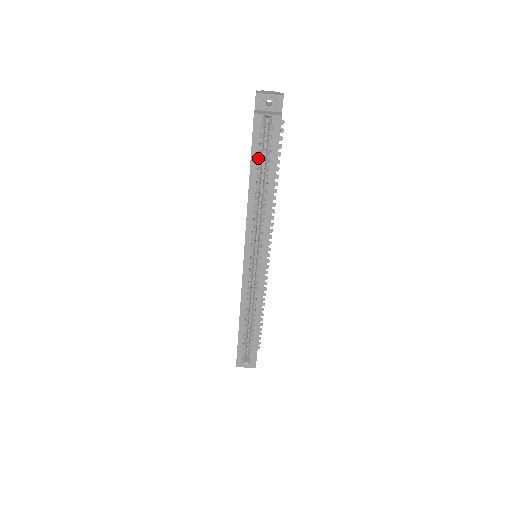
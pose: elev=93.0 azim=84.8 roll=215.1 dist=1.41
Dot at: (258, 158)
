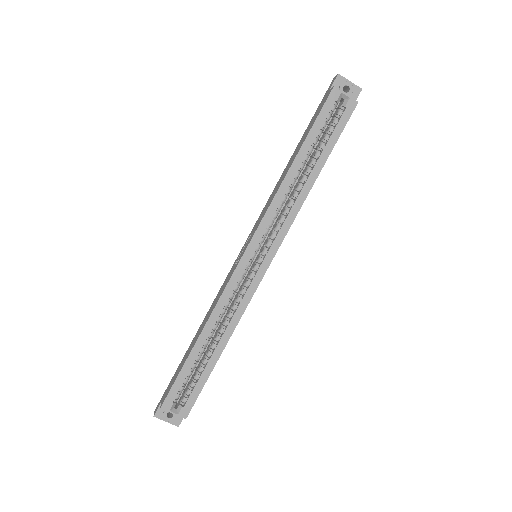
Dot at: (315, 136)
